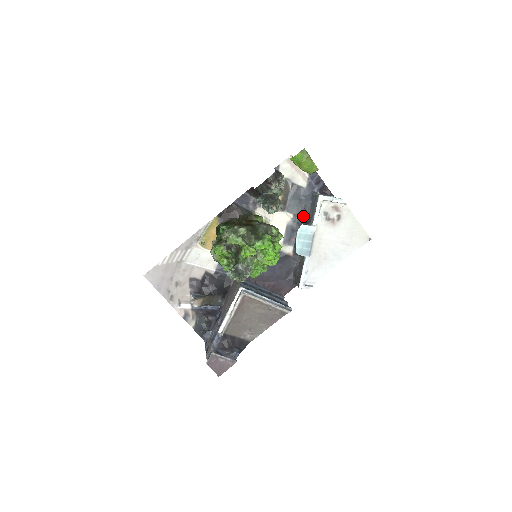
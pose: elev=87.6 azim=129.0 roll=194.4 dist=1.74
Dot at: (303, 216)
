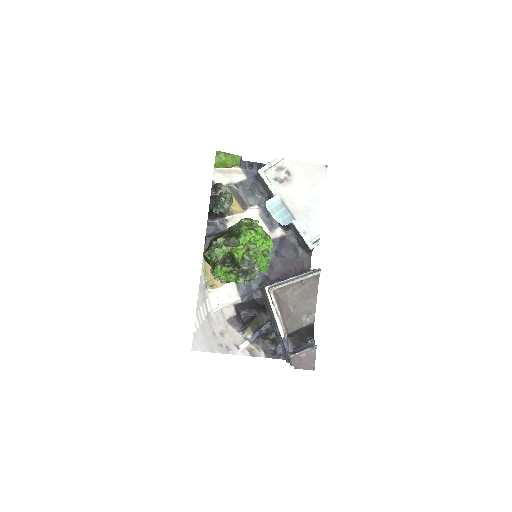
Dot at: (265, 199)
